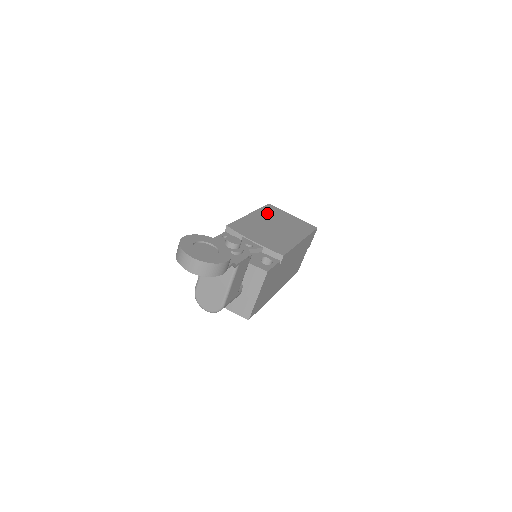
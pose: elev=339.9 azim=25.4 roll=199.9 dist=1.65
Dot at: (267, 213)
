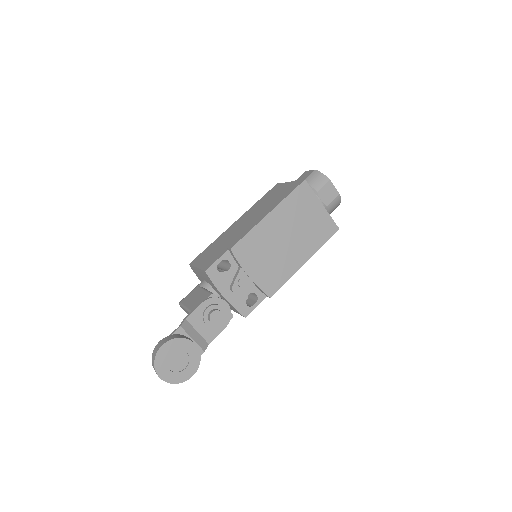
Dot at: (291, 207)
